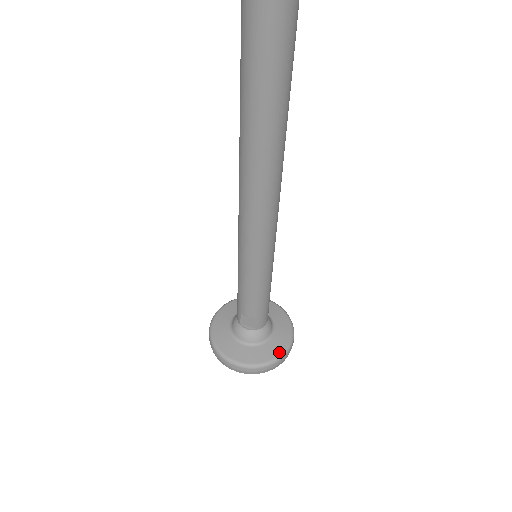
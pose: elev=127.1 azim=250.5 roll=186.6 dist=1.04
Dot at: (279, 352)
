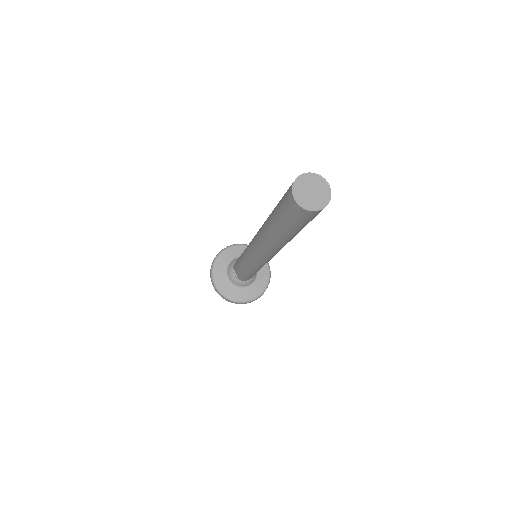
Dot at: (242, 299)
